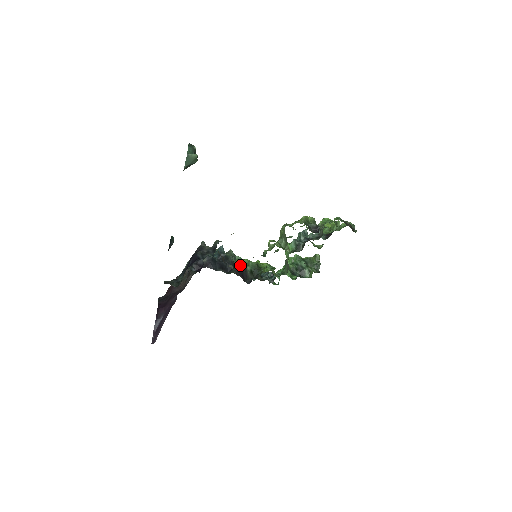
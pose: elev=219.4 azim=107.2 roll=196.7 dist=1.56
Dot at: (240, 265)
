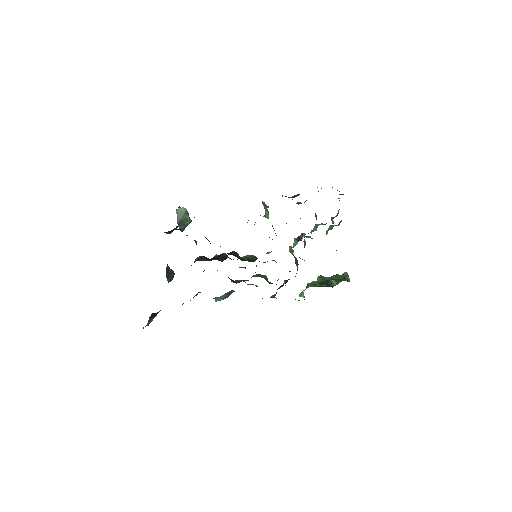
Dot at: (232, 251)
